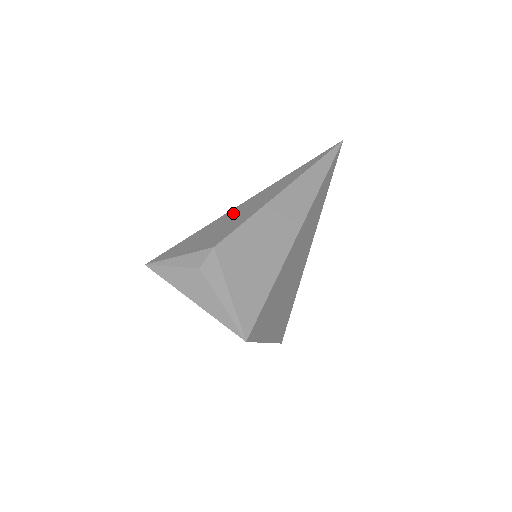
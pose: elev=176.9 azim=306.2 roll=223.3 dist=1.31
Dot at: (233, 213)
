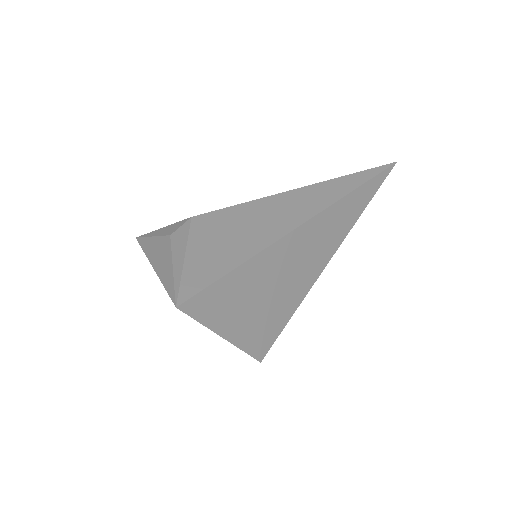
Dot at: occluded
